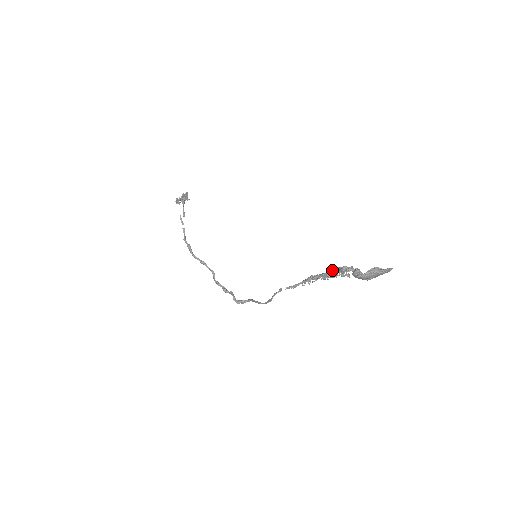
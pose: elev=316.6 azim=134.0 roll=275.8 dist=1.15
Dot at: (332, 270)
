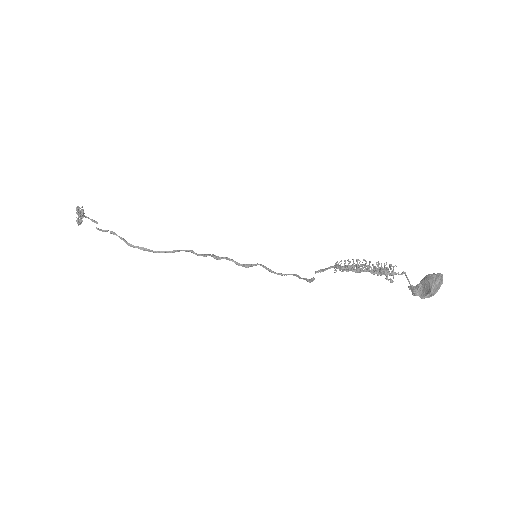
Dot at: occluded
